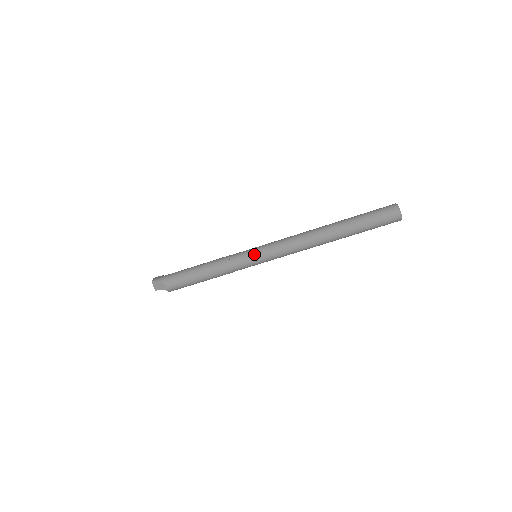
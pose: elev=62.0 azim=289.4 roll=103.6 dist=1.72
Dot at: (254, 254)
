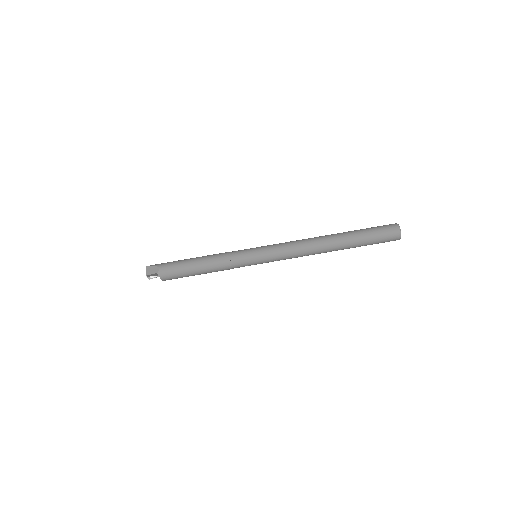
Dot at: (255, 249)
